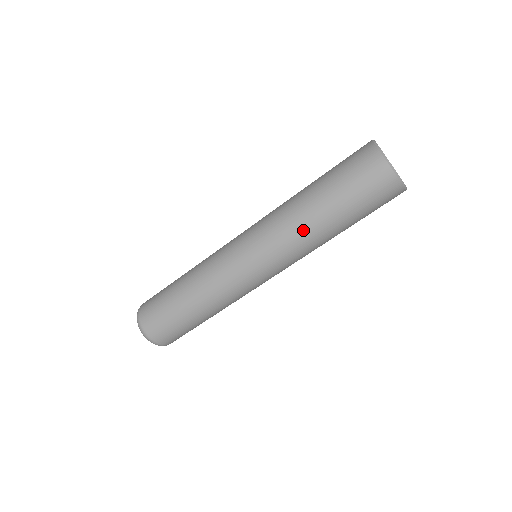
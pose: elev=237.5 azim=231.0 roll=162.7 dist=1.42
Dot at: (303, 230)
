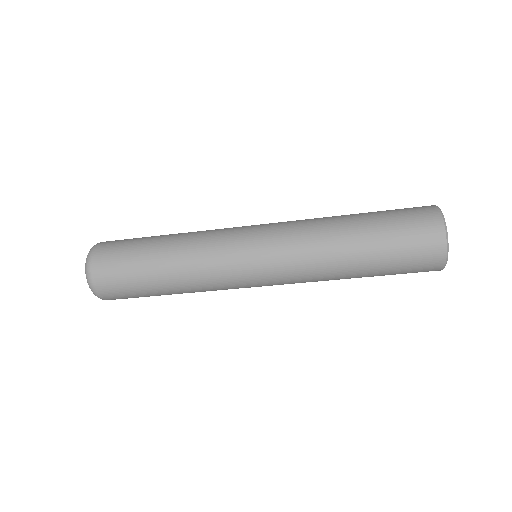
Dot at: (329, 279)
